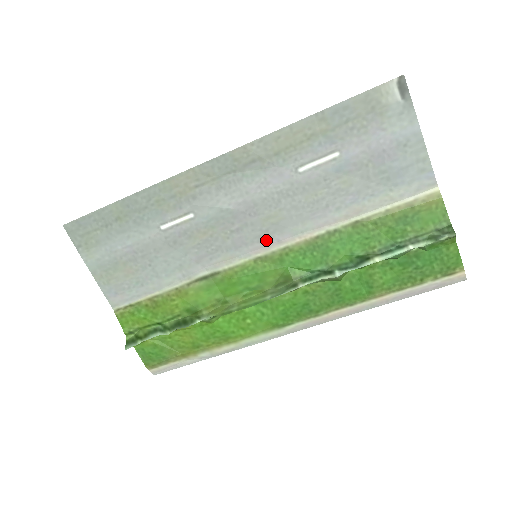
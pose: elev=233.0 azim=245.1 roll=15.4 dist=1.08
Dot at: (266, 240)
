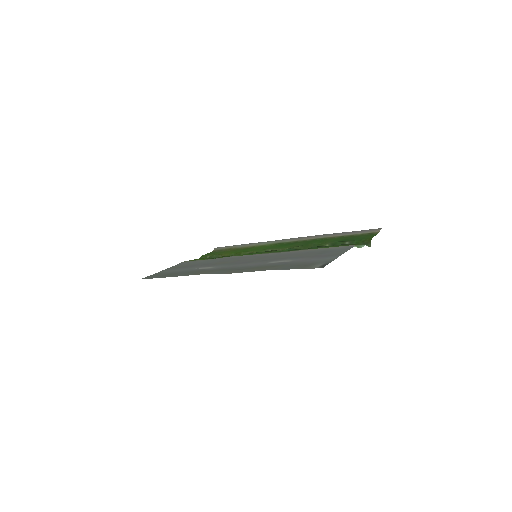
Dot at: (259, 255)
